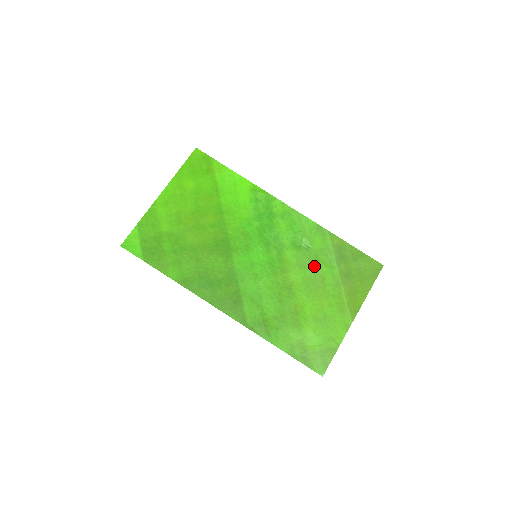
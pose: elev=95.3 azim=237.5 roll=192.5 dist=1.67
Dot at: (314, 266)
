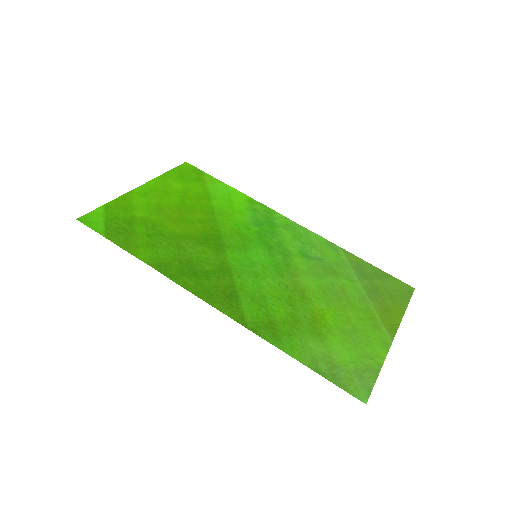
Dot at: (330, 276)
